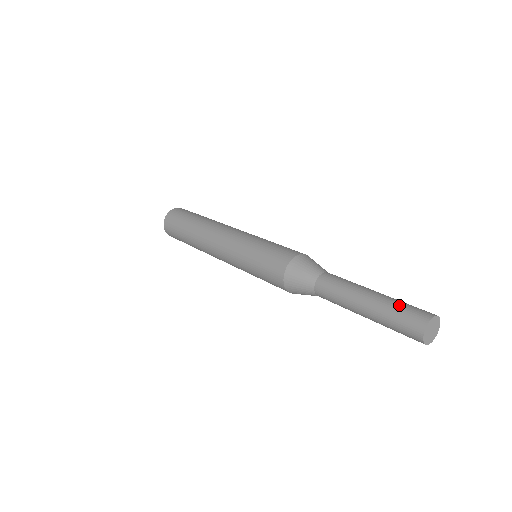
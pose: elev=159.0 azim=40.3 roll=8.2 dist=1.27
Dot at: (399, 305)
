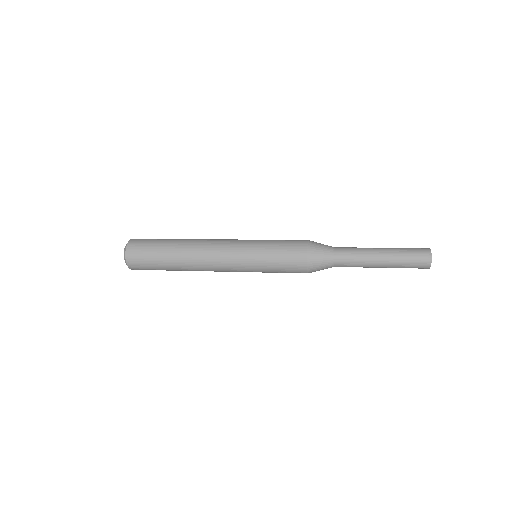
Dot at: (406, 249)
